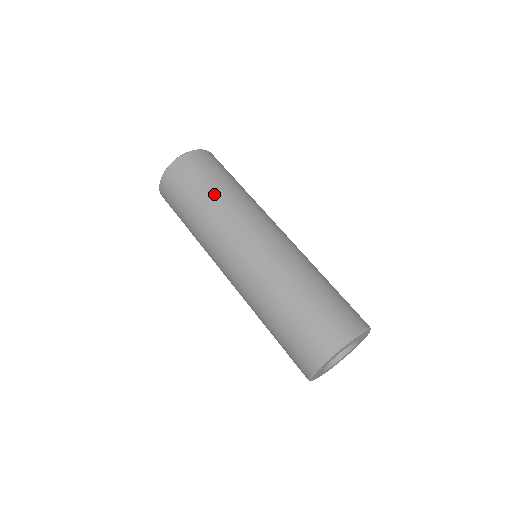
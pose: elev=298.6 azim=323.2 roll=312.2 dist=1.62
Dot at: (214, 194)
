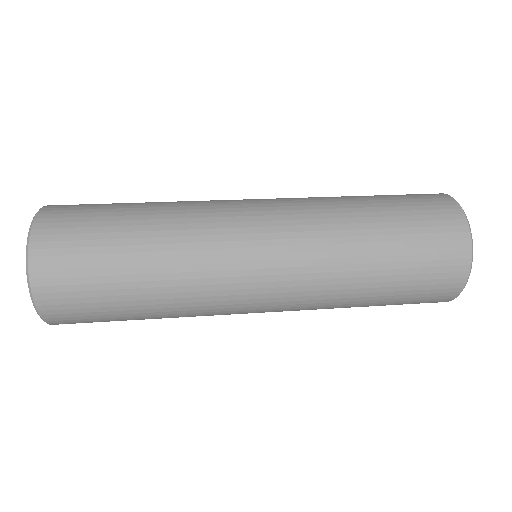
Dot at: occluded
